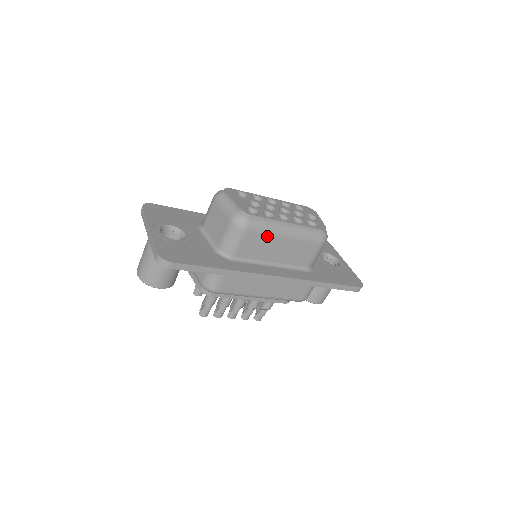
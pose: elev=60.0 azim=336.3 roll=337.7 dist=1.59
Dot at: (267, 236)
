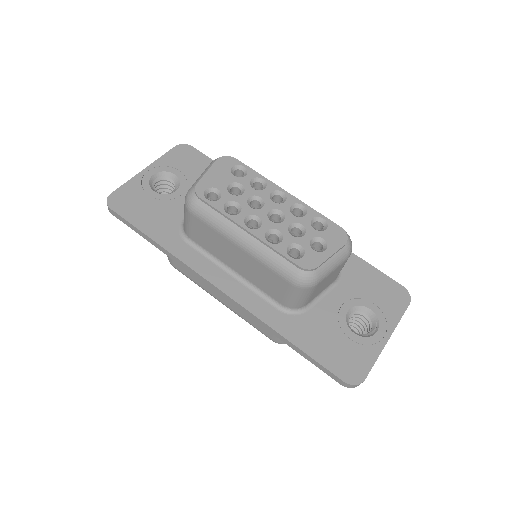
Dot at: (217, 233)
